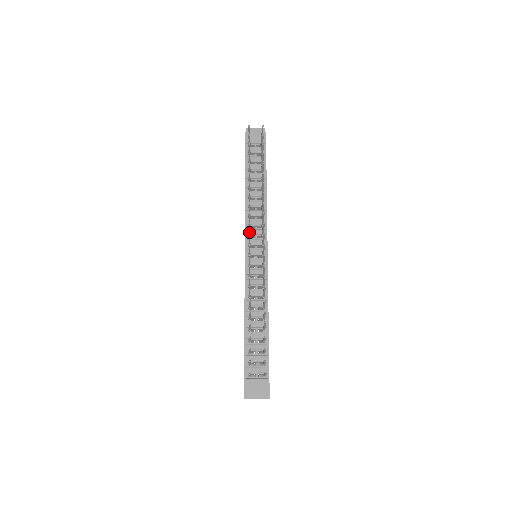
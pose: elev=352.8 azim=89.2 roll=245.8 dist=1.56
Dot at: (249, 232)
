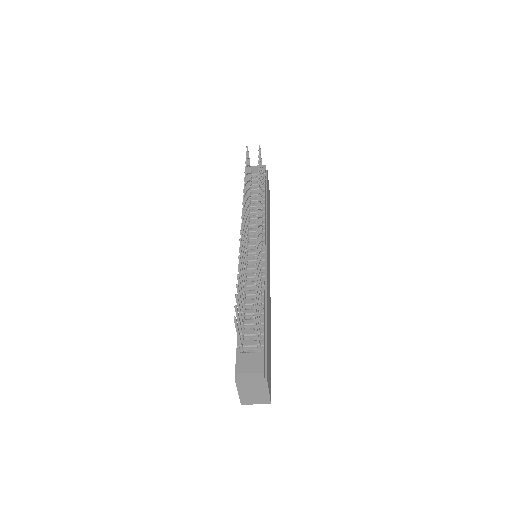
Dot at: (246, 222)
